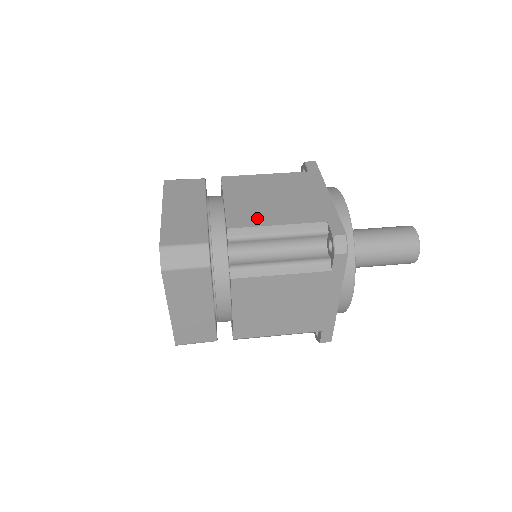
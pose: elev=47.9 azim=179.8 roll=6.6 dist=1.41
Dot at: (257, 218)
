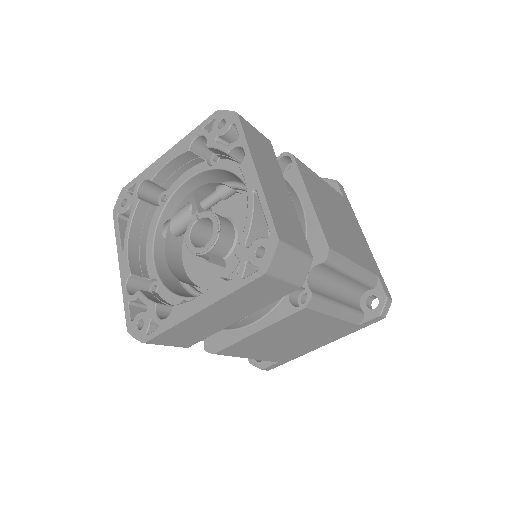
Dot at: (342, 244)
